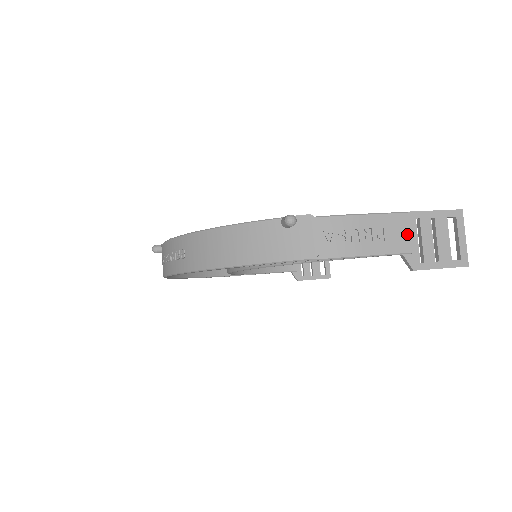
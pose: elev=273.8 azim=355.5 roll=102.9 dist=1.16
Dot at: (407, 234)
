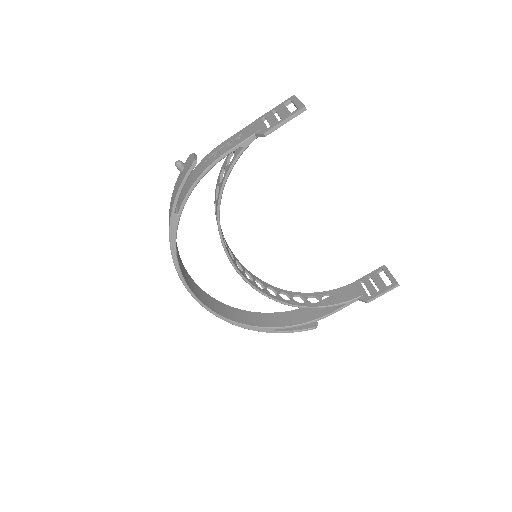
Dot at: (257, 126)
